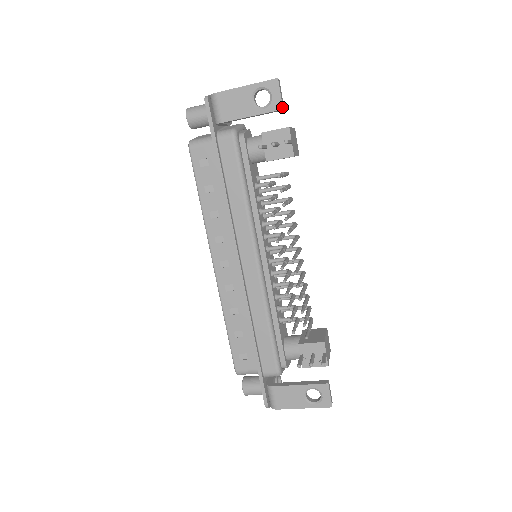
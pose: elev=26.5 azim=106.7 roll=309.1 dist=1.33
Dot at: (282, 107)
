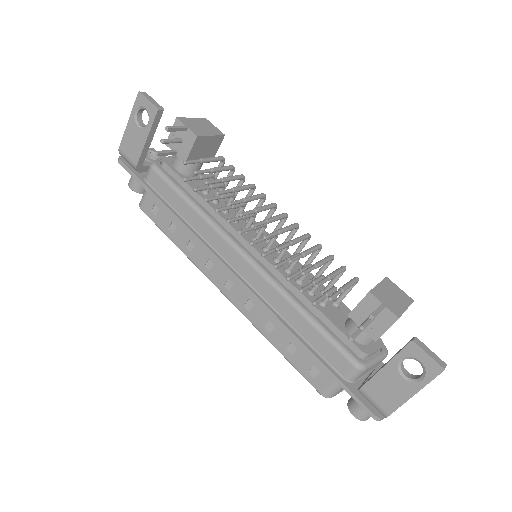
Dot at: (156, 108)
